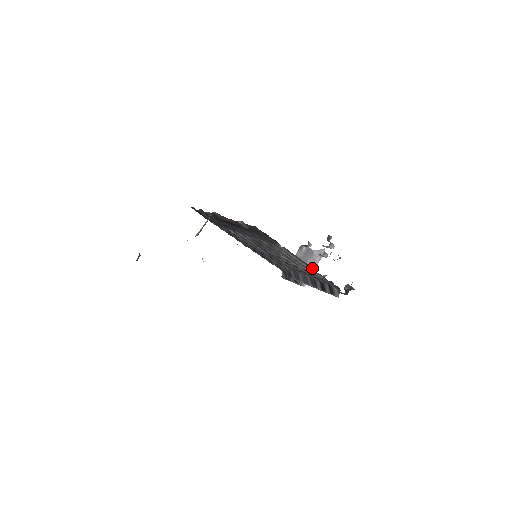
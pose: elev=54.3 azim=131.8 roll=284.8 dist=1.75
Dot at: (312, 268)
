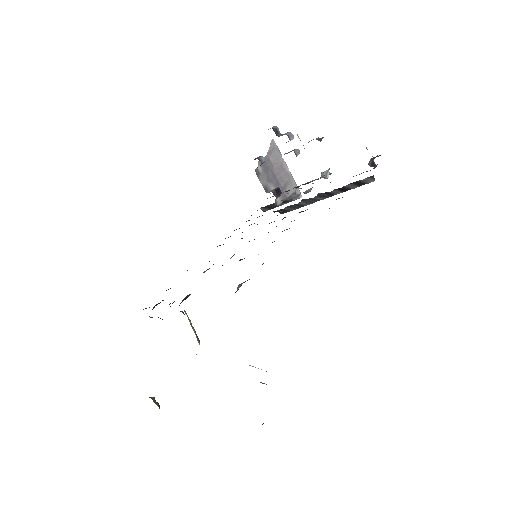
Dot at: occluded
